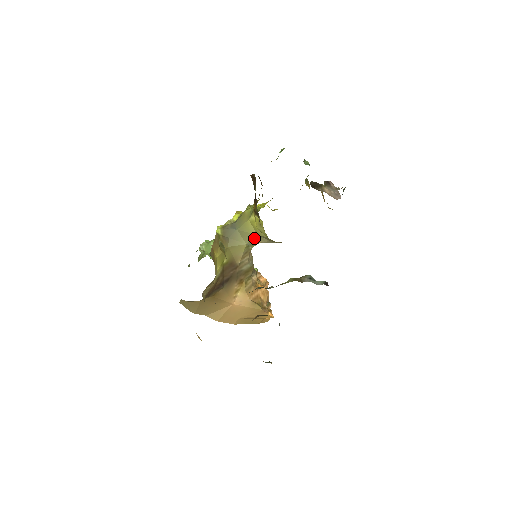
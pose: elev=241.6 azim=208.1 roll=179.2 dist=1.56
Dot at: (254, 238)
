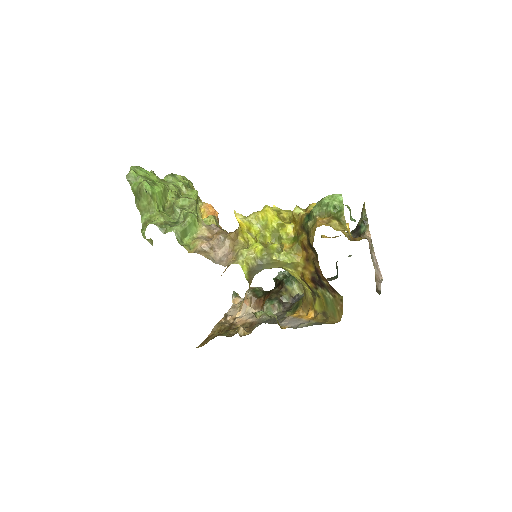
Dot at: occluded
